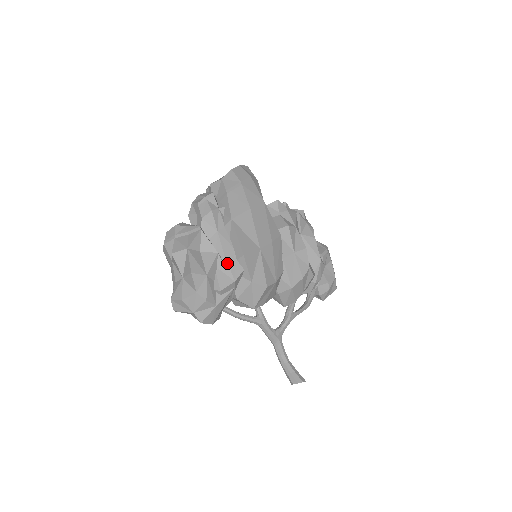
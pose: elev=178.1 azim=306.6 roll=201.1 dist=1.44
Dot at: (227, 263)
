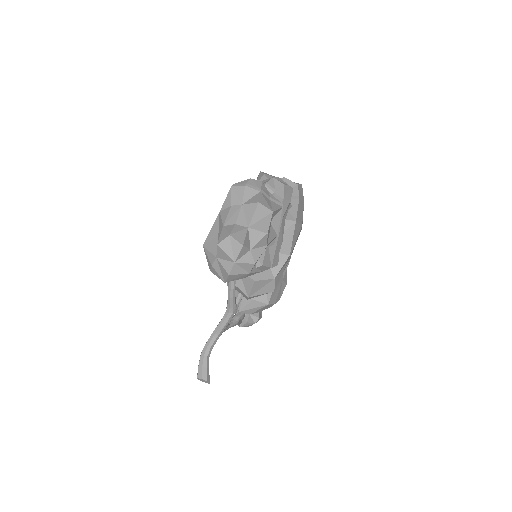
Dot at: (276, 249)
